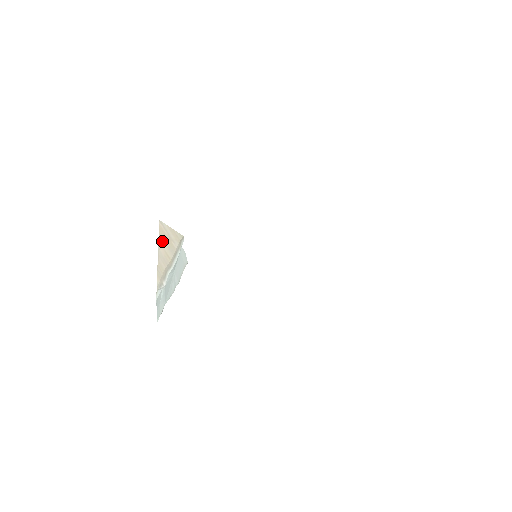
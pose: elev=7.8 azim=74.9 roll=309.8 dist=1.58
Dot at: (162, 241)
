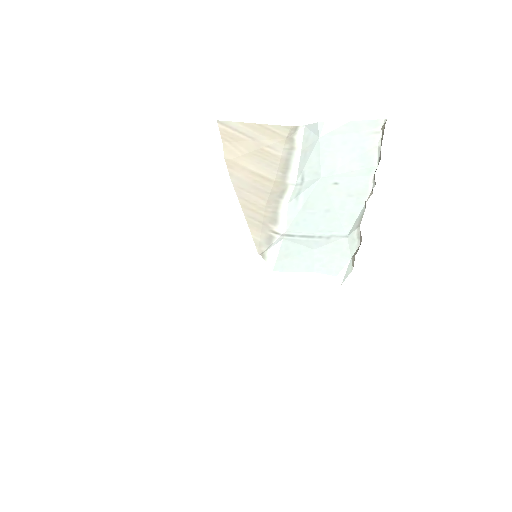
Dot at: (236, 157)
